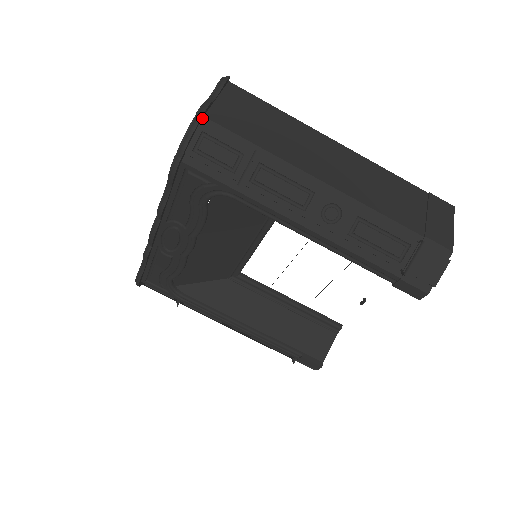
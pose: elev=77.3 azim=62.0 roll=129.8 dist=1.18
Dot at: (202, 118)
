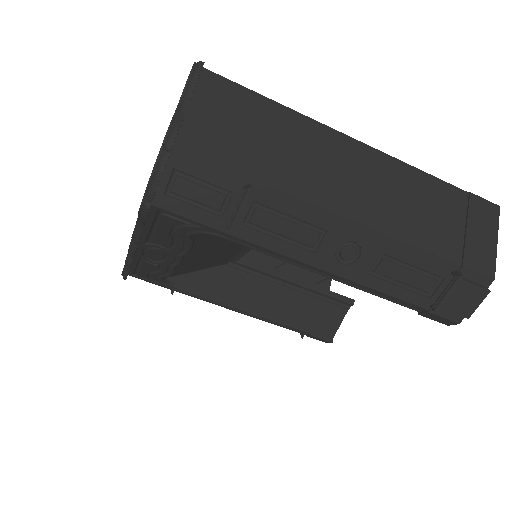
Dot at: (171, 148)
